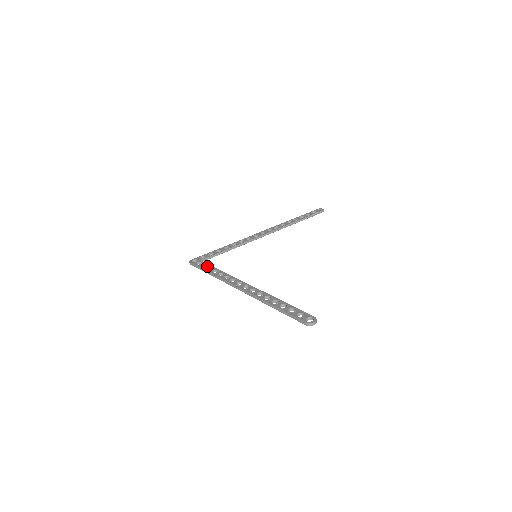
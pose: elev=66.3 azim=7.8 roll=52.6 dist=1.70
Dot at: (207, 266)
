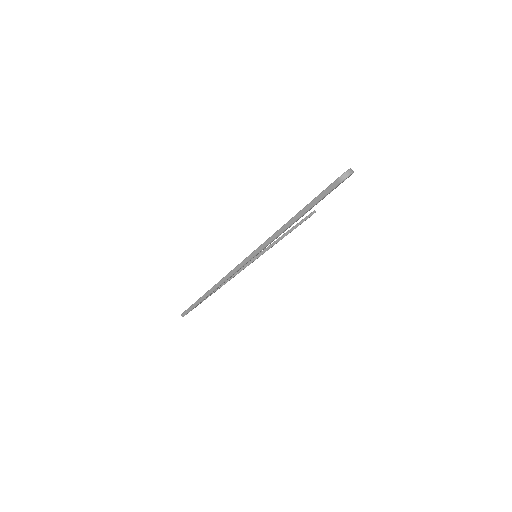
Dot at: occluded
